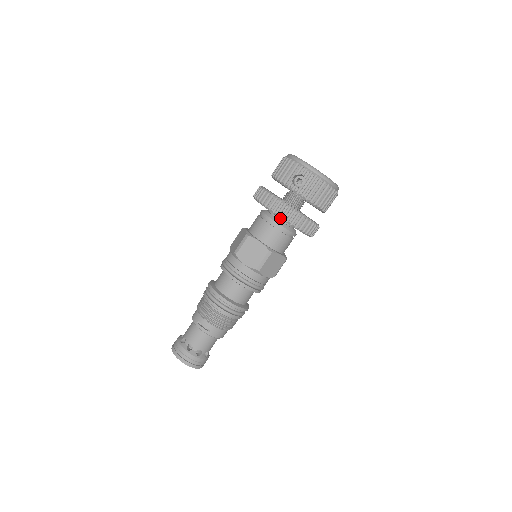
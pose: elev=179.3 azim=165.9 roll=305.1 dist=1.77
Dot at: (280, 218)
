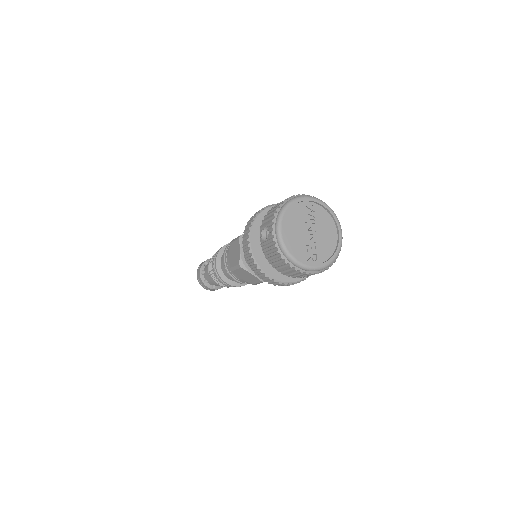
Dot at: (244, 249)
